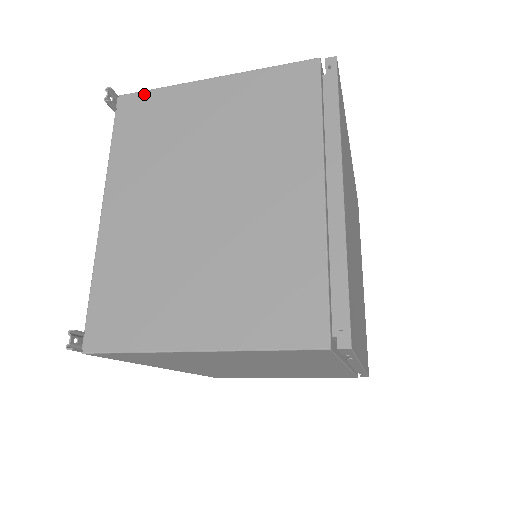
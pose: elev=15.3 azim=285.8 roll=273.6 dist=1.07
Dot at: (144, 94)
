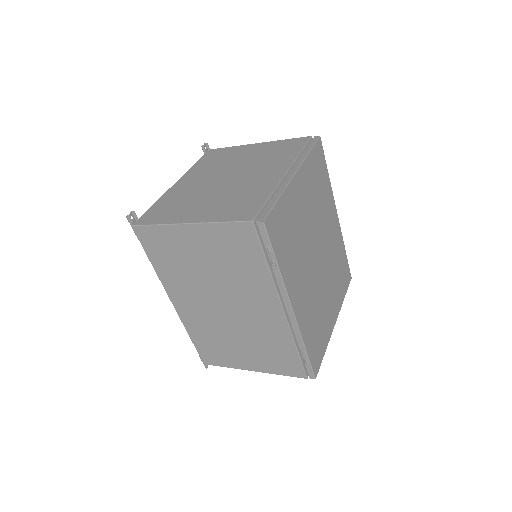
Dot at: (222, 148)
